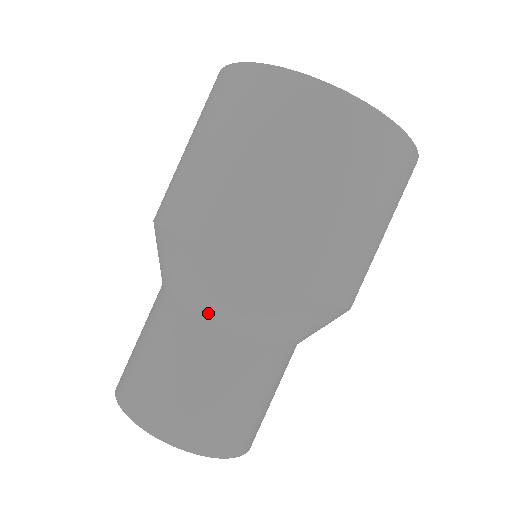
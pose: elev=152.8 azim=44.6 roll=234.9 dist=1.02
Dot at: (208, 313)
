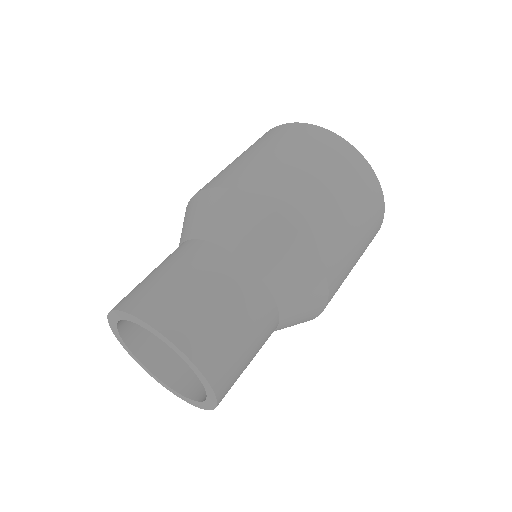
Dot at: (205, 238)
